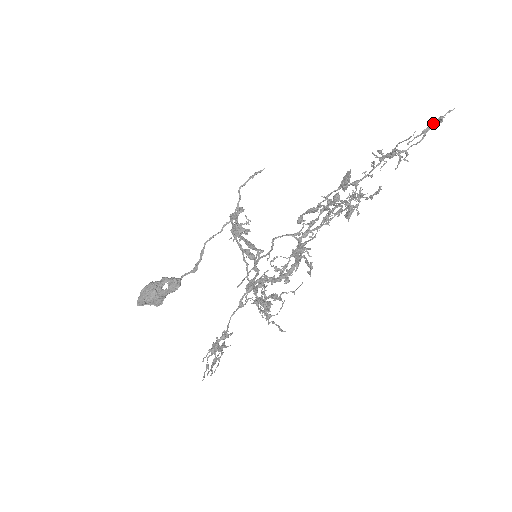
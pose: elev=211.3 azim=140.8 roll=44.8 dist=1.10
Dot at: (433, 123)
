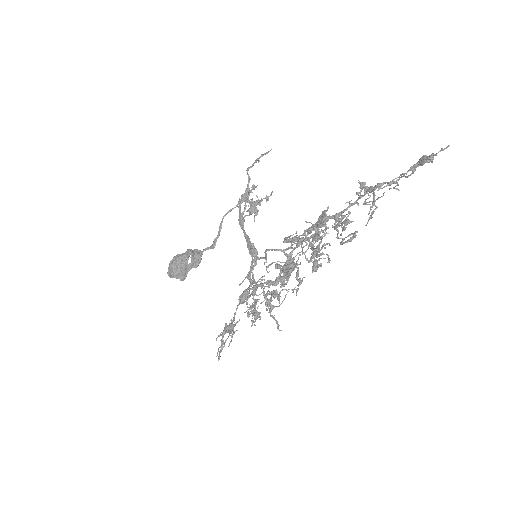
Dot at: (422, 161)
